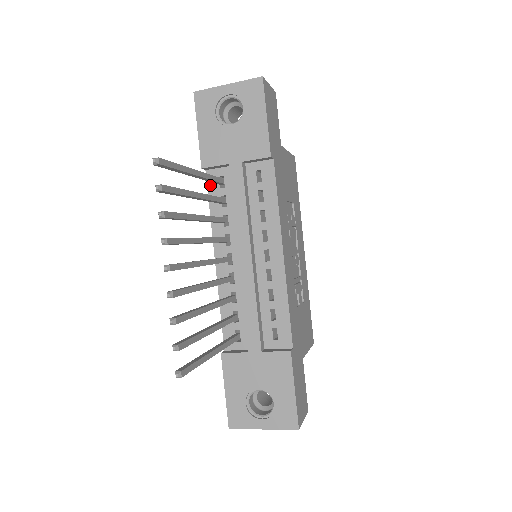
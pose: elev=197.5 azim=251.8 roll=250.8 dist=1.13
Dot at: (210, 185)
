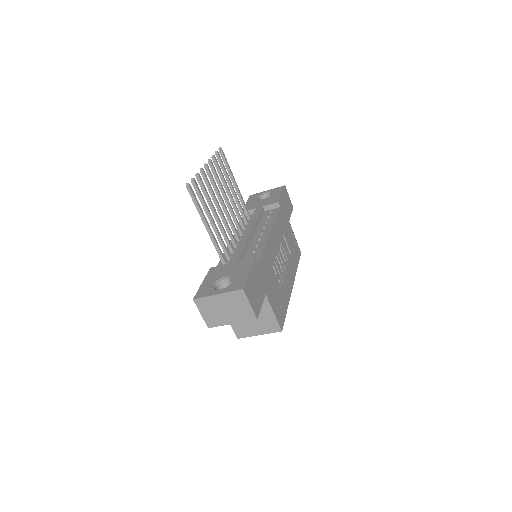
Dot at: occluded
